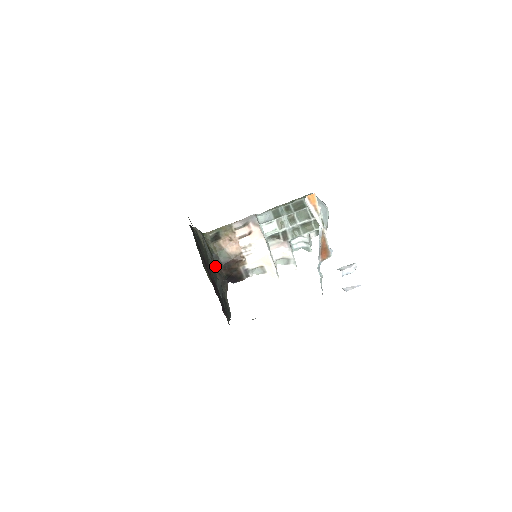
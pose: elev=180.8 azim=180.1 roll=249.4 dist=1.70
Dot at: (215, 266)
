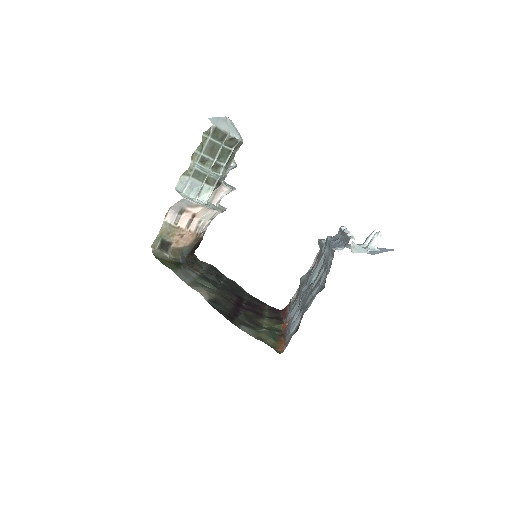
Dot at: (189, 265)
